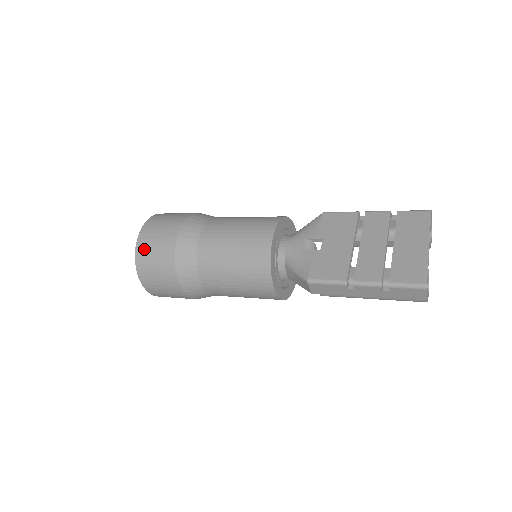
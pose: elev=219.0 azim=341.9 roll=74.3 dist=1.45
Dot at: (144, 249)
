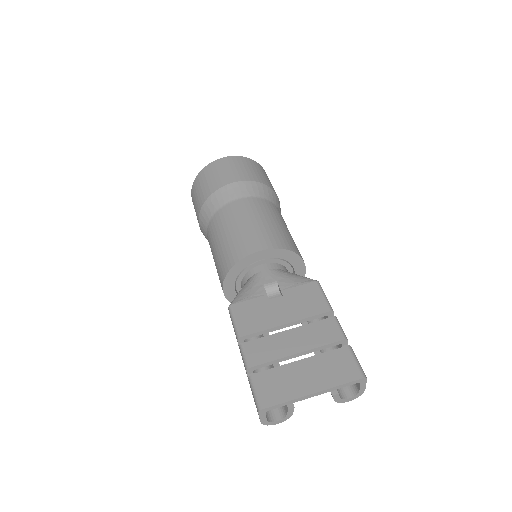
Dot at: (207, 172)
